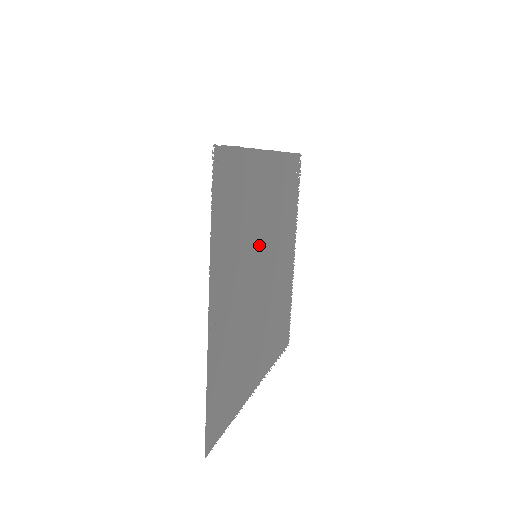
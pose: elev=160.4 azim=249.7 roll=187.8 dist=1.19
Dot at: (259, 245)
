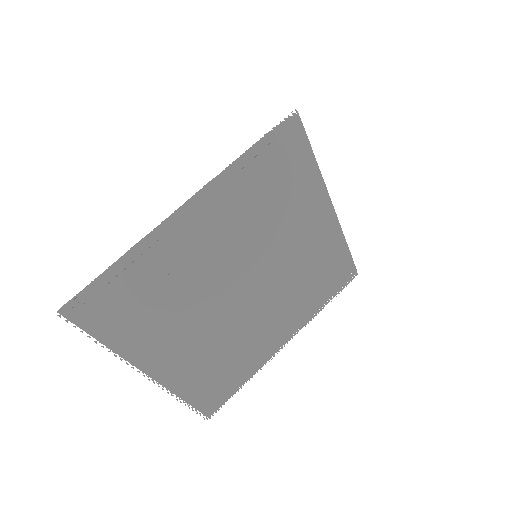
Dot at: (266, 254)
